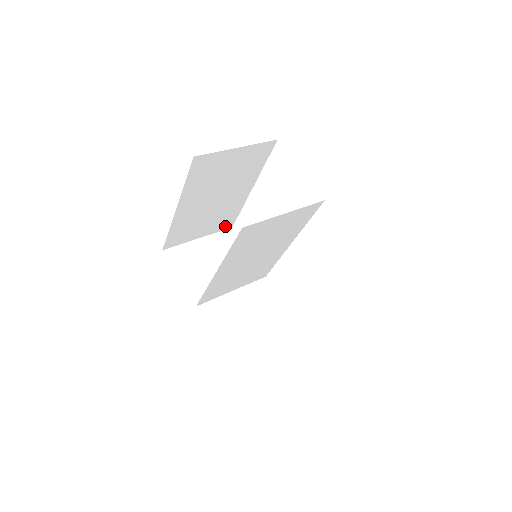
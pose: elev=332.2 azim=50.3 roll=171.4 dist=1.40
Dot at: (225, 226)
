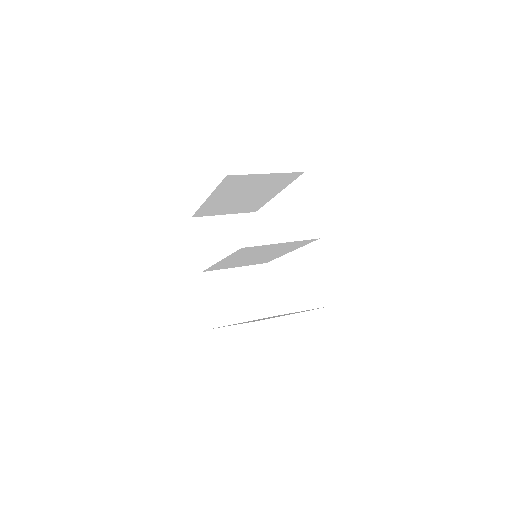
Dot at: (249, 210)
